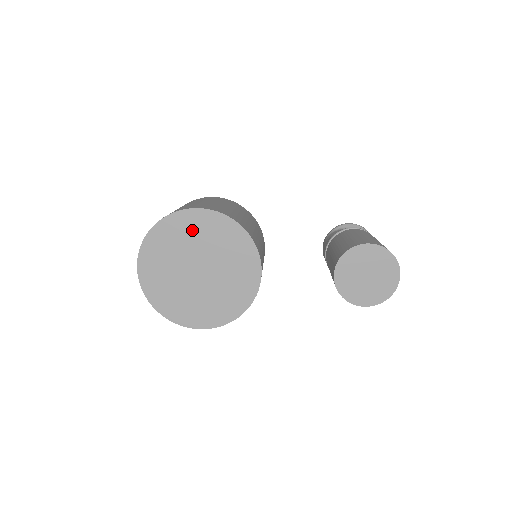
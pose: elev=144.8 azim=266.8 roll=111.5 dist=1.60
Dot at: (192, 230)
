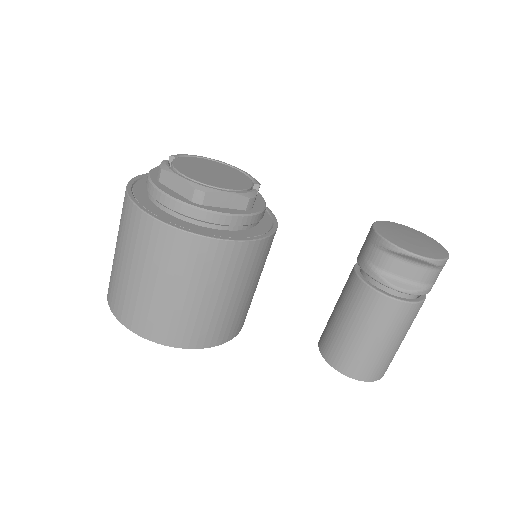
Dot at: occluded
